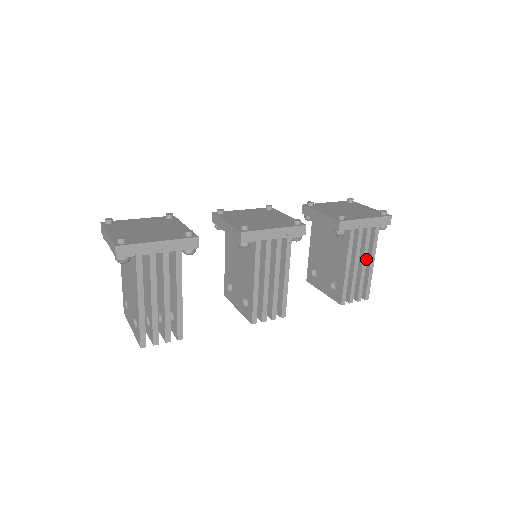
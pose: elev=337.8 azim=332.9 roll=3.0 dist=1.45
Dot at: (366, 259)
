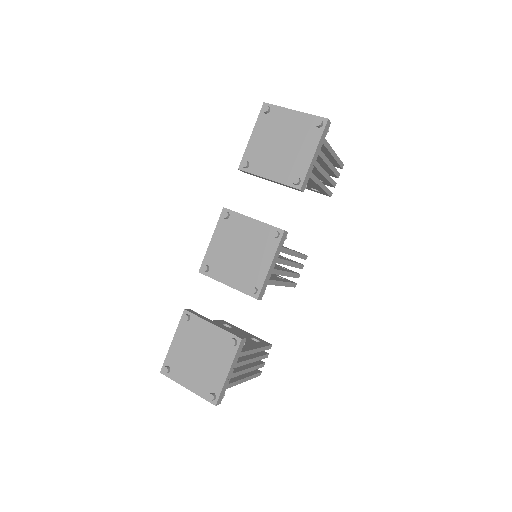
Dot at: (329, 162)
